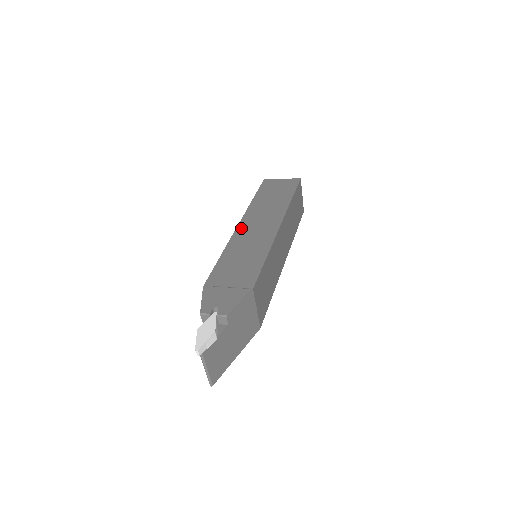
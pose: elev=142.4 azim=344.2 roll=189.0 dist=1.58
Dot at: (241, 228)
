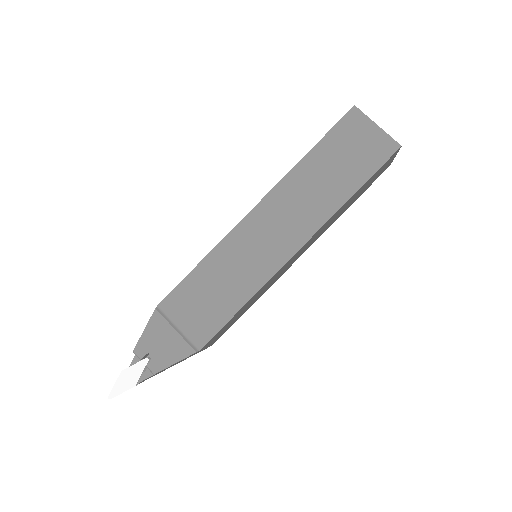
Dot at: (251, 220)
